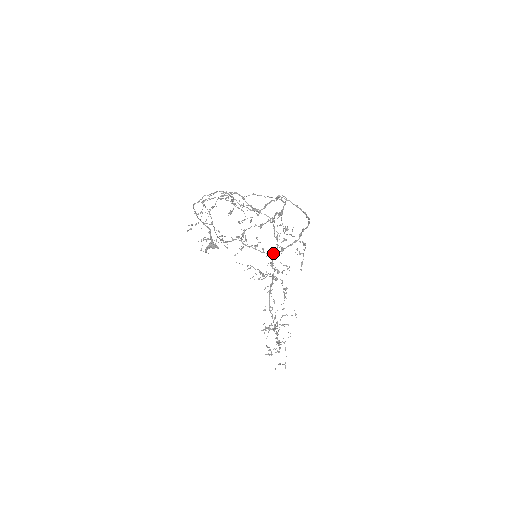
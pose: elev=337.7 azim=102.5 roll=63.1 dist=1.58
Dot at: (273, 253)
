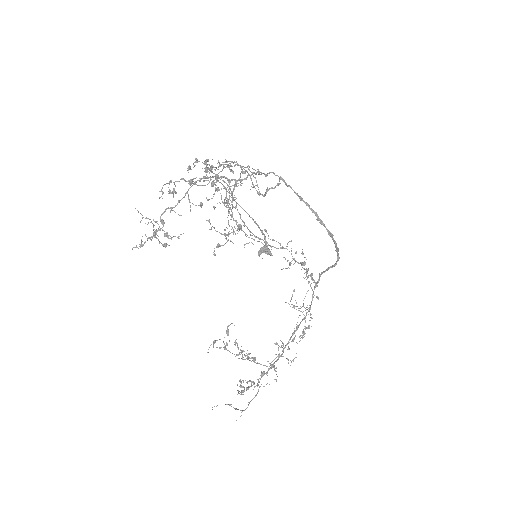
Dot at: (170, 210)
